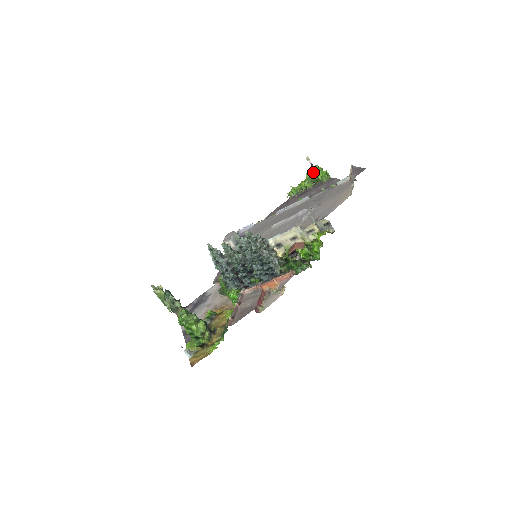
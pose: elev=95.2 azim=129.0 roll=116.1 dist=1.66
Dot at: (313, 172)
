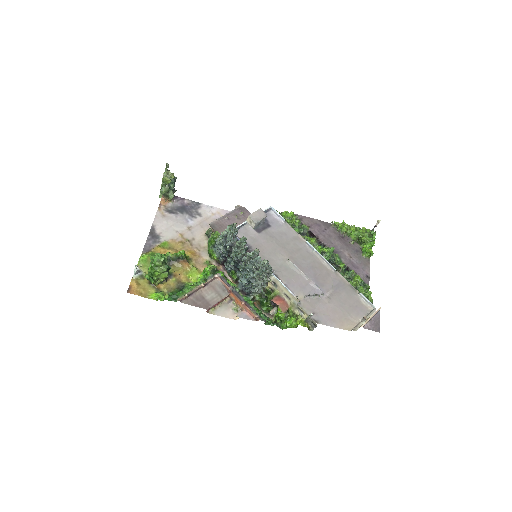
Dot at: (368, 233)
